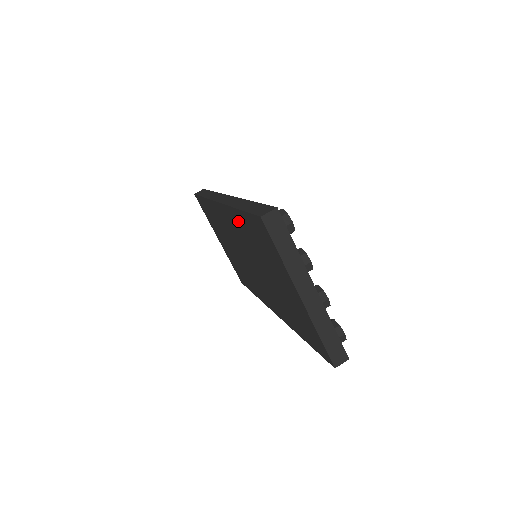
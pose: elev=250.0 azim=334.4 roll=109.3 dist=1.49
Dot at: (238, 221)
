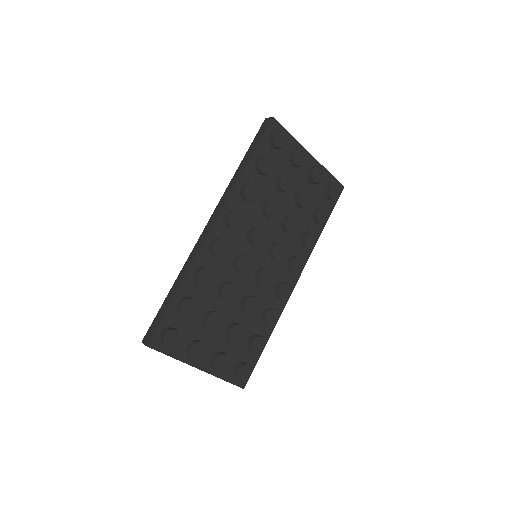
Dot at: occluded
